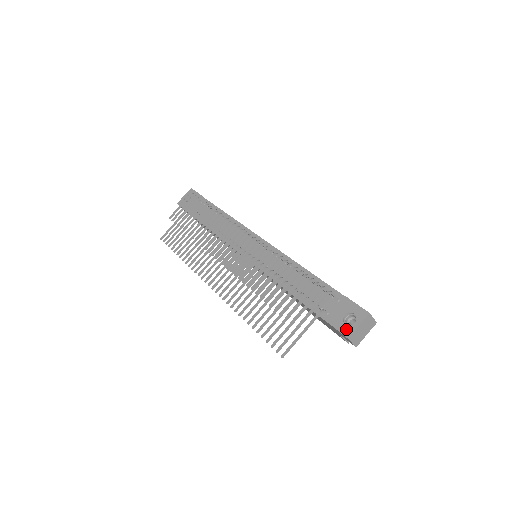
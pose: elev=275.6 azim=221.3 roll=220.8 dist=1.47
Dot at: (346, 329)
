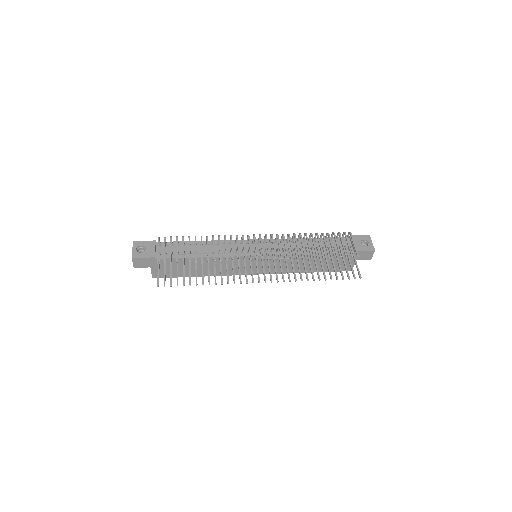
Dot at: (369, 247)
